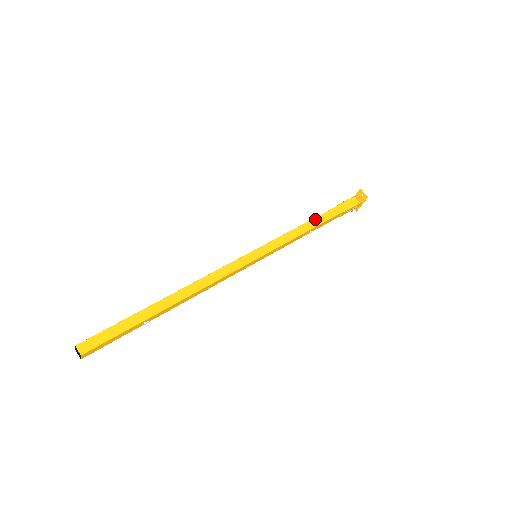
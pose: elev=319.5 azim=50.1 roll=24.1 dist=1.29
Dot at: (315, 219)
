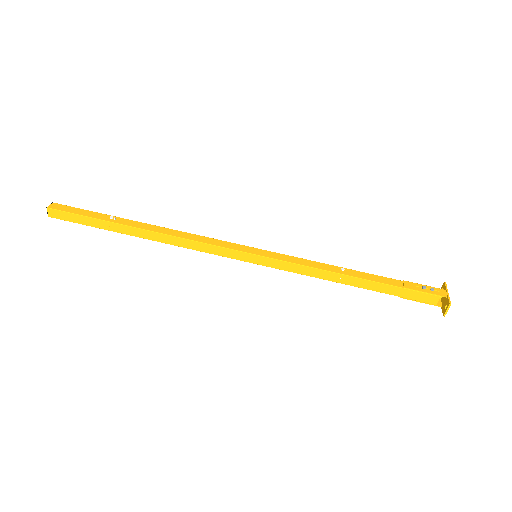
Dot at: (357, 279)
